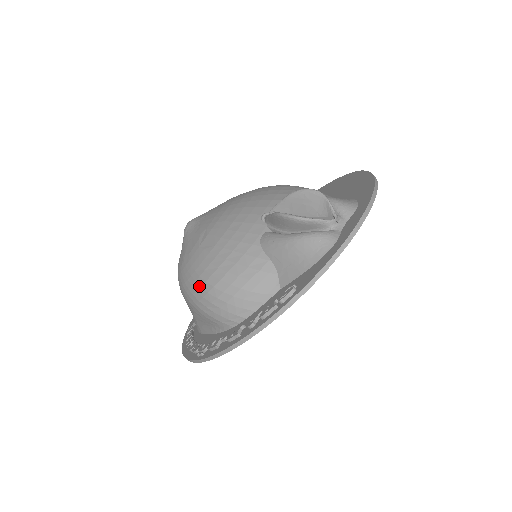
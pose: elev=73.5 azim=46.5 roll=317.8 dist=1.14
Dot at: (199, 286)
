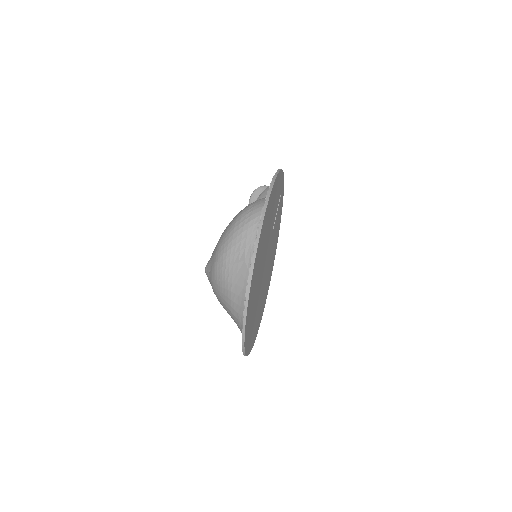
Dot at: (235, 221)
